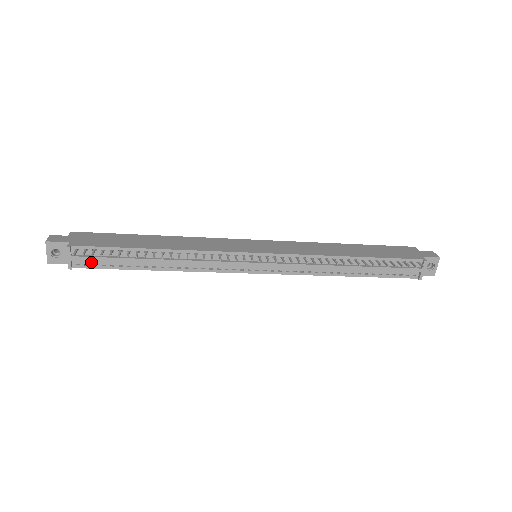
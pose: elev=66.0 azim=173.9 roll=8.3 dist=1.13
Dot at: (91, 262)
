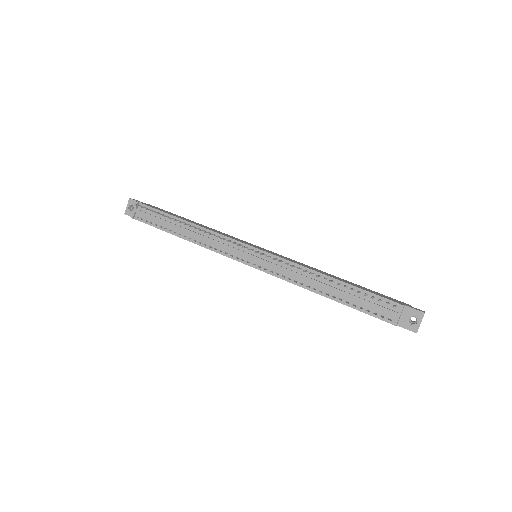
Dot at: (146, 218)
